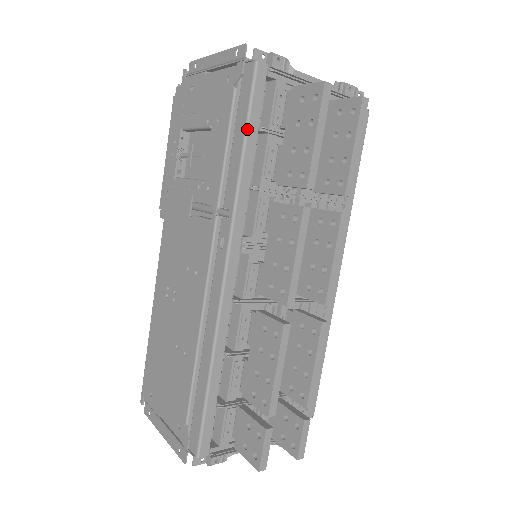
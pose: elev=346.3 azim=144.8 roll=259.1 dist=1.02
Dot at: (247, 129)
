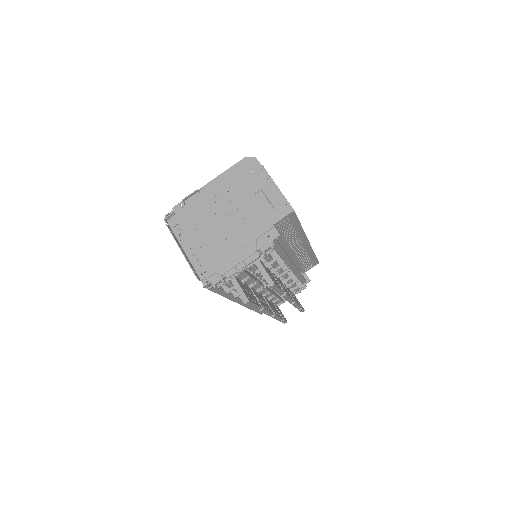
Dot at: occluded
